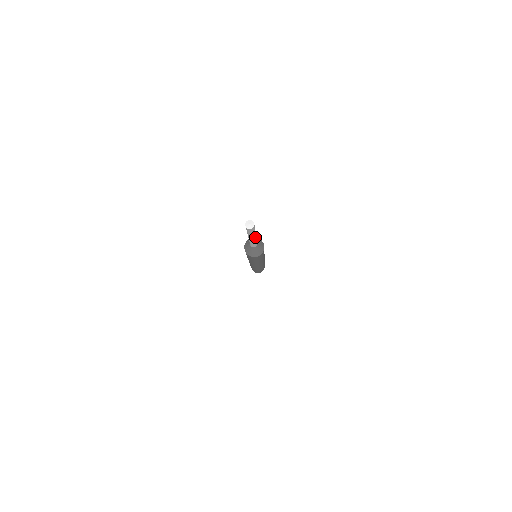
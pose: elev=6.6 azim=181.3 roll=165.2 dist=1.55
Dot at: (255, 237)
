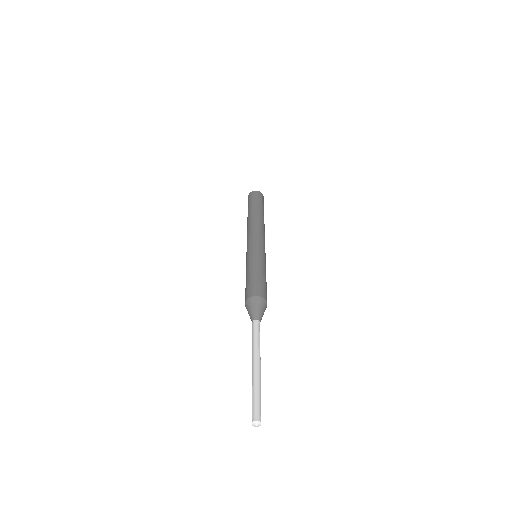
Dot at: occluded
